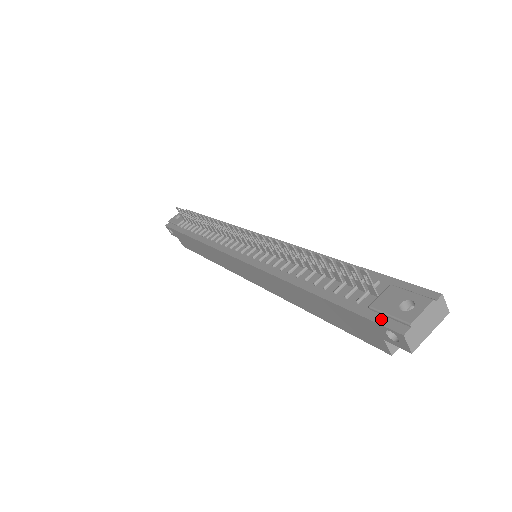
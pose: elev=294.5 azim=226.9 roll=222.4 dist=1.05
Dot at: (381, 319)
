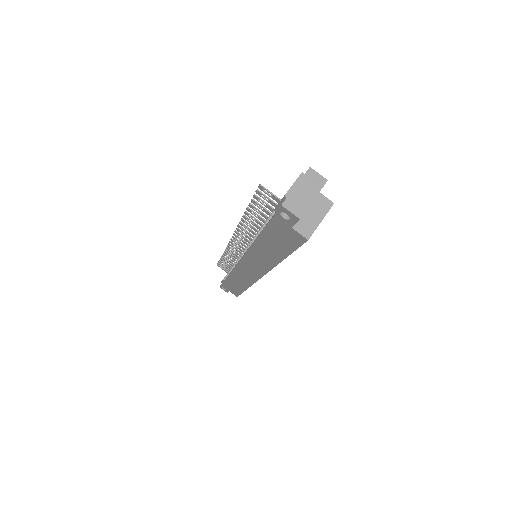
Dot at: occluded
